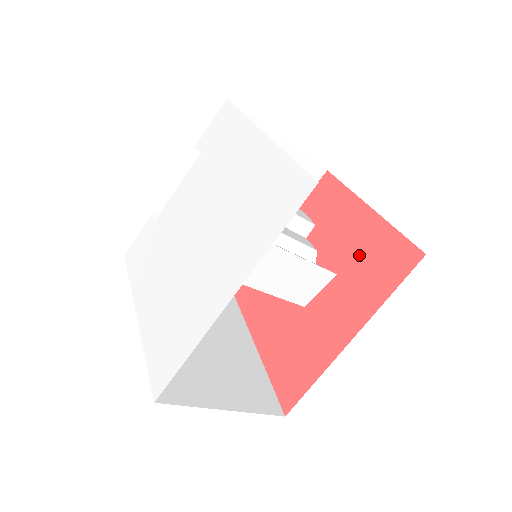
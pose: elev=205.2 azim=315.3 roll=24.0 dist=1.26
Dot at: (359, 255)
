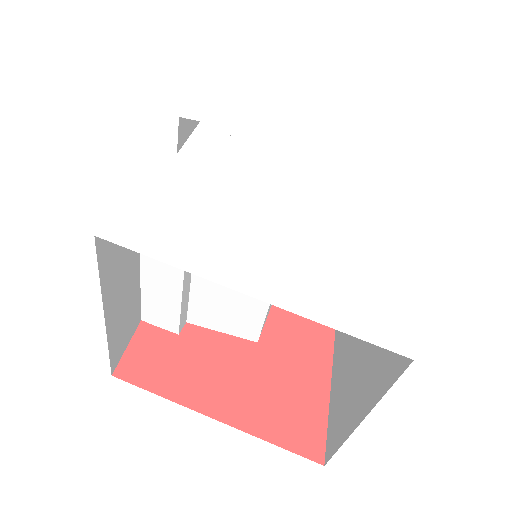
Dot at: occluded
